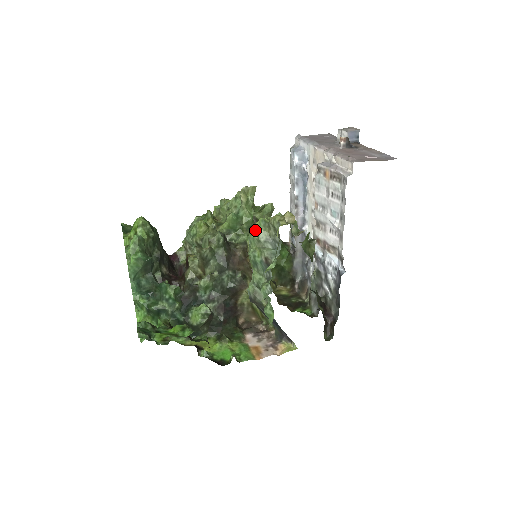
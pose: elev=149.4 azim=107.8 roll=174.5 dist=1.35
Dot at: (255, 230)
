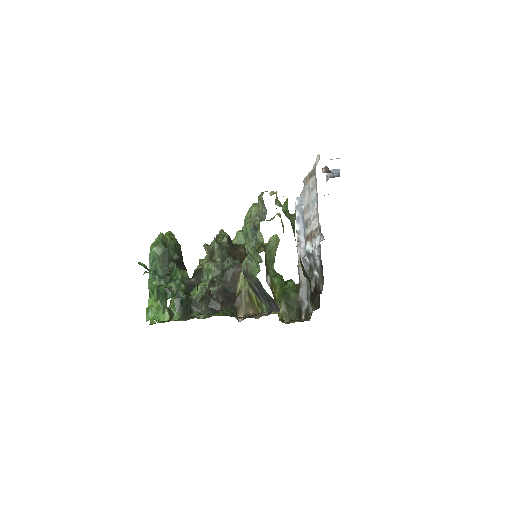
Dot at: (249, 211)
